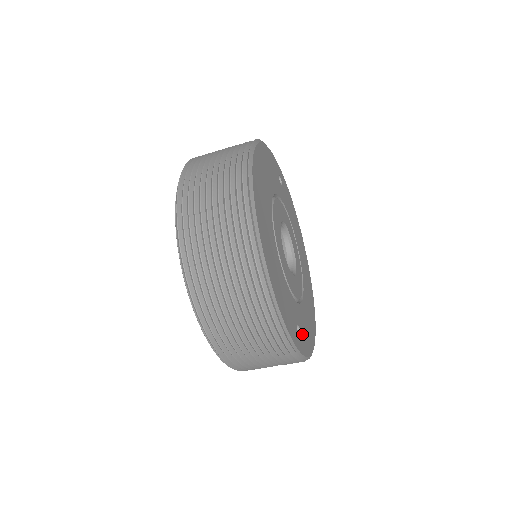
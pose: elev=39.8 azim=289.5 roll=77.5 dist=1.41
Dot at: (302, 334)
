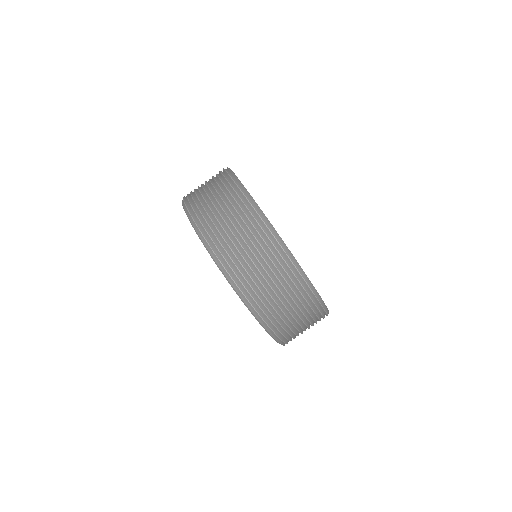
Dot at: occluded
